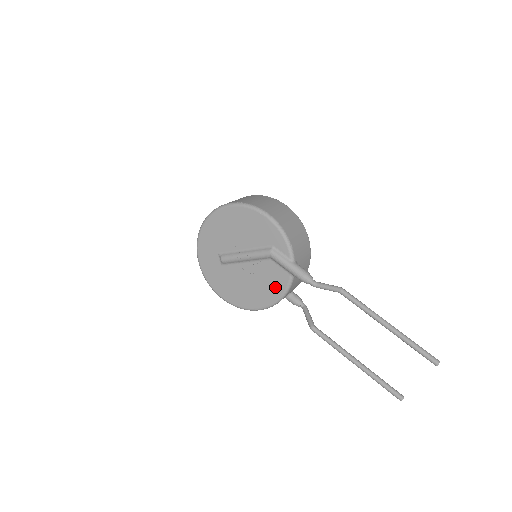
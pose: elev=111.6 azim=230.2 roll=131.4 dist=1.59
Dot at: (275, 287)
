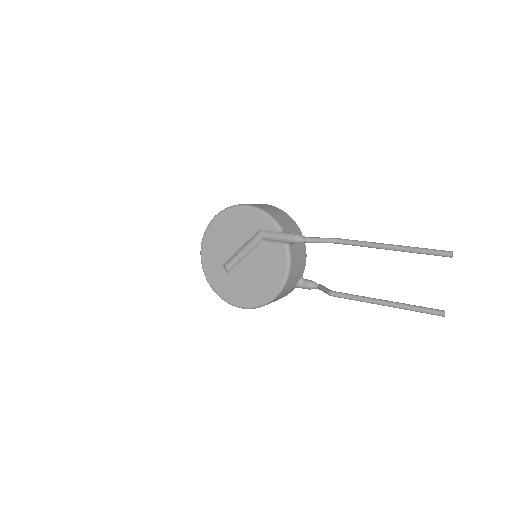
Dot at: (278, 265)
